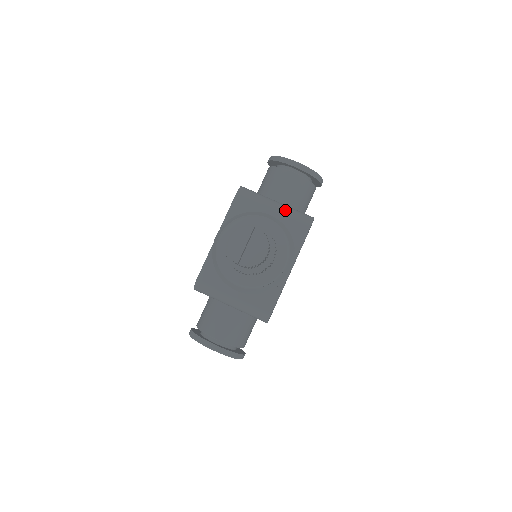
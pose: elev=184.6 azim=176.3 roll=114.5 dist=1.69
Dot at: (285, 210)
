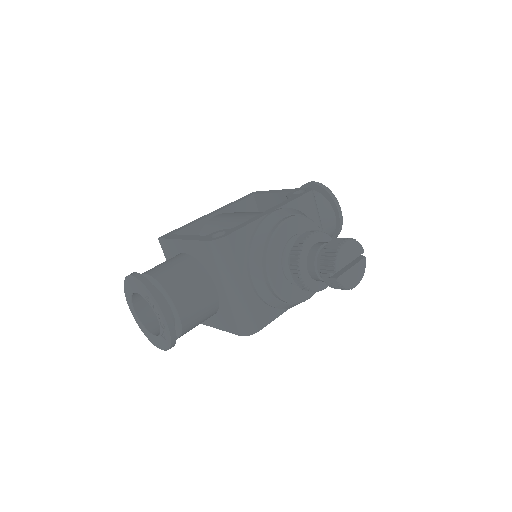
Dot at: occluded
